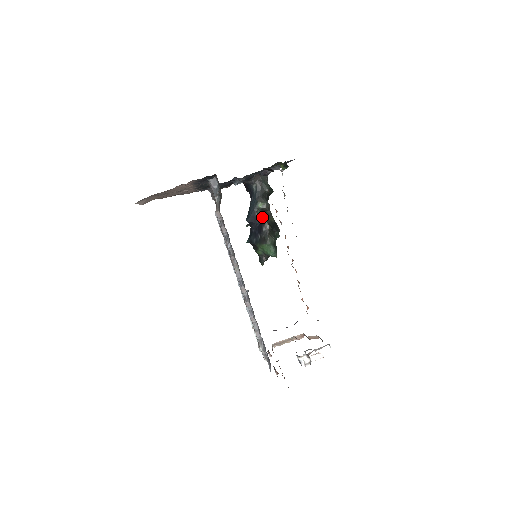
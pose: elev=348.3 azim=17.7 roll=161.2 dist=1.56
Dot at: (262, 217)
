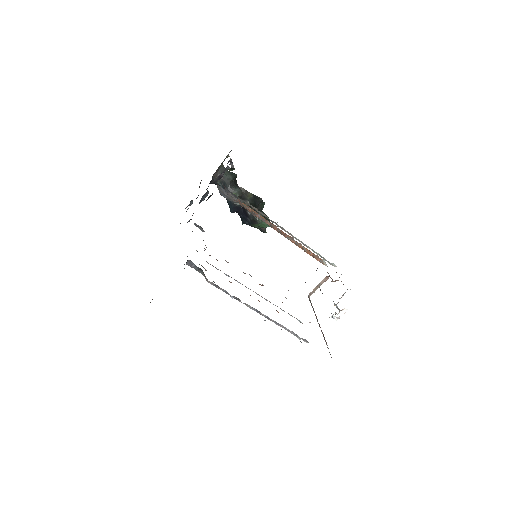
Dot at: occluded
